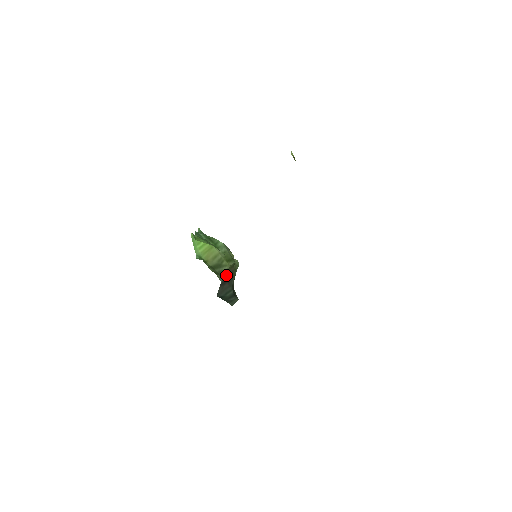
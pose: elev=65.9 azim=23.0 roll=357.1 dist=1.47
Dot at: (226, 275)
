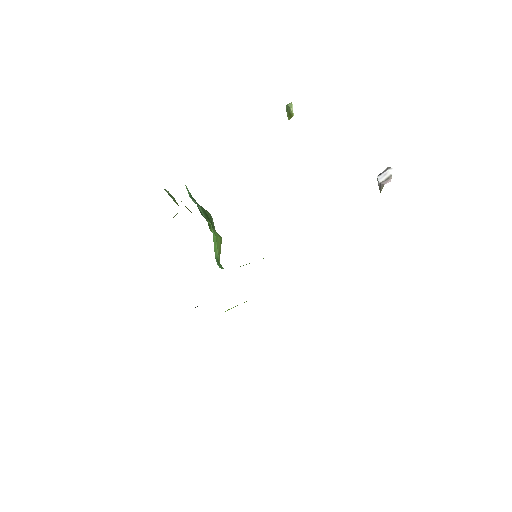
Dot at: occluded
